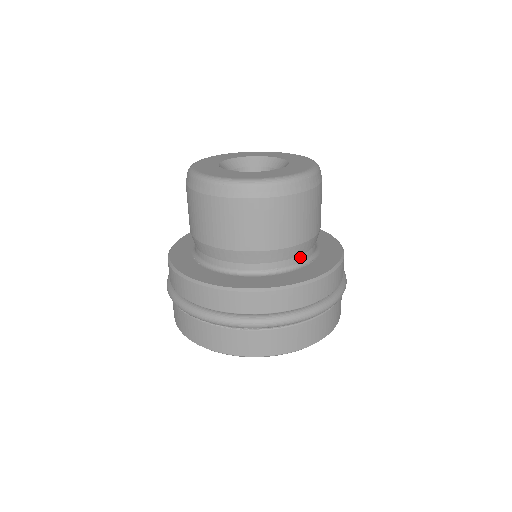
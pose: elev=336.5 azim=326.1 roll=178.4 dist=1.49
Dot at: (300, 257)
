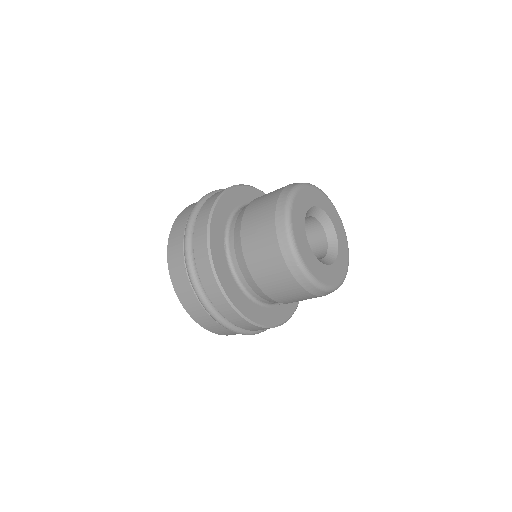
Dot at: occluded
